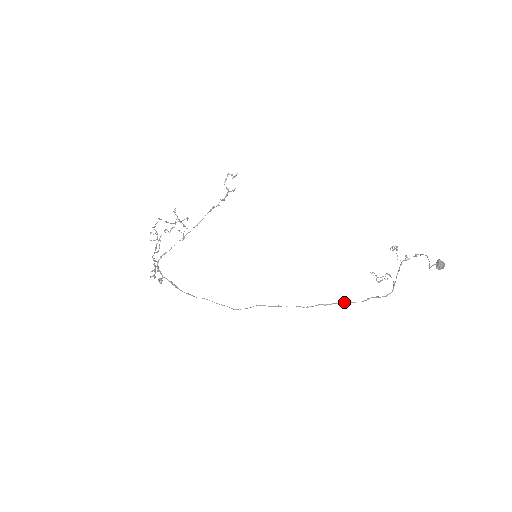
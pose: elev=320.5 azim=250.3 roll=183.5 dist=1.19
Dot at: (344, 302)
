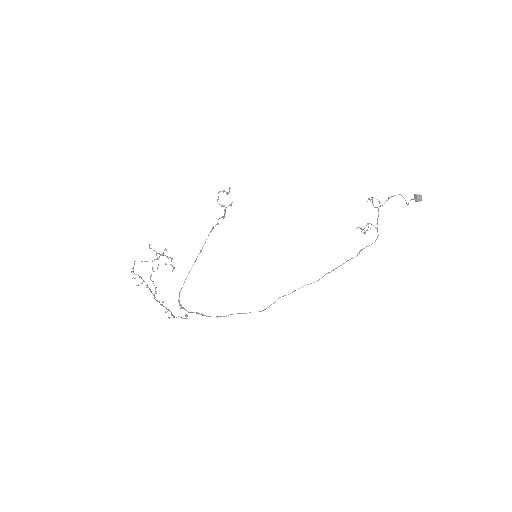
Dot at: (344, 263)
